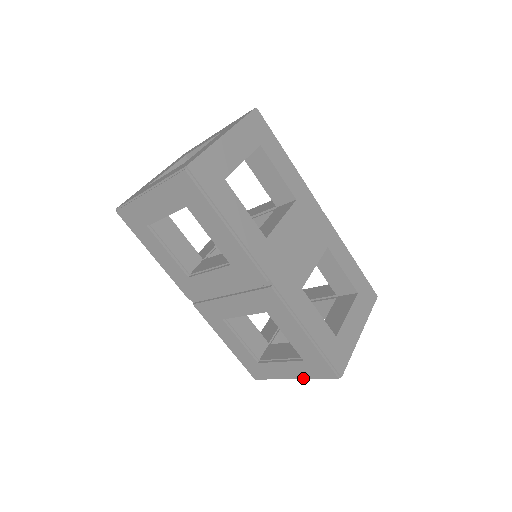
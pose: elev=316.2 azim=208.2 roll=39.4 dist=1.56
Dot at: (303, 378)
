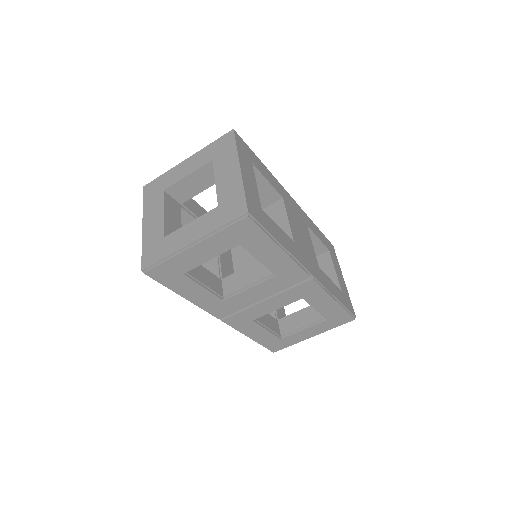
Dot at: (323, 332)
